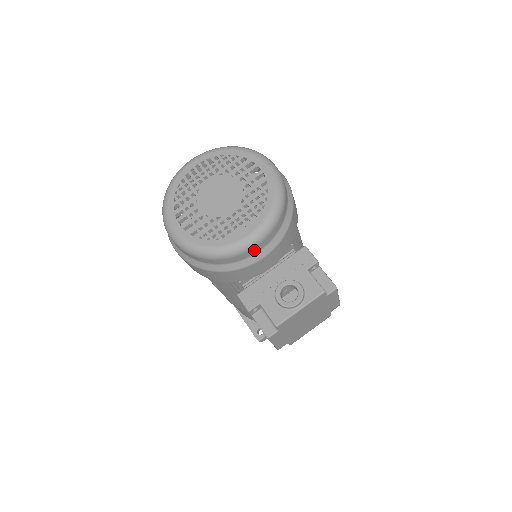
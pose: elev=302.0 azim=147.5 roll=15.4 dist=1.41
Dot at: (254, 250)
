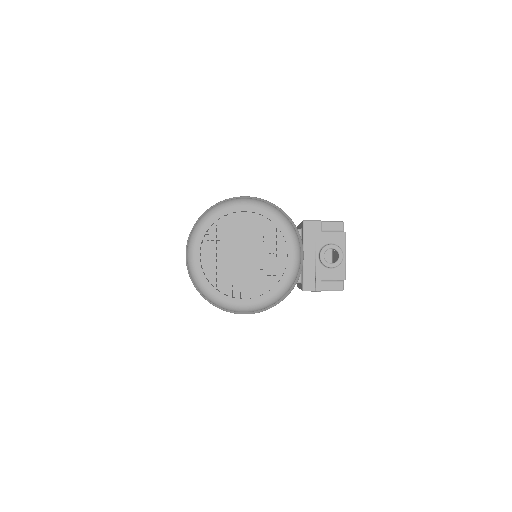
Dot at: occluded
